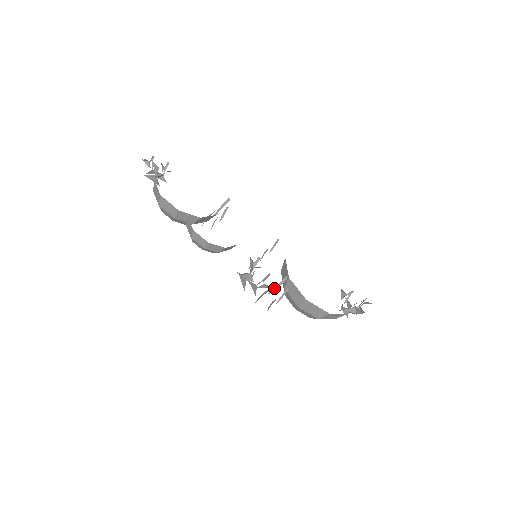
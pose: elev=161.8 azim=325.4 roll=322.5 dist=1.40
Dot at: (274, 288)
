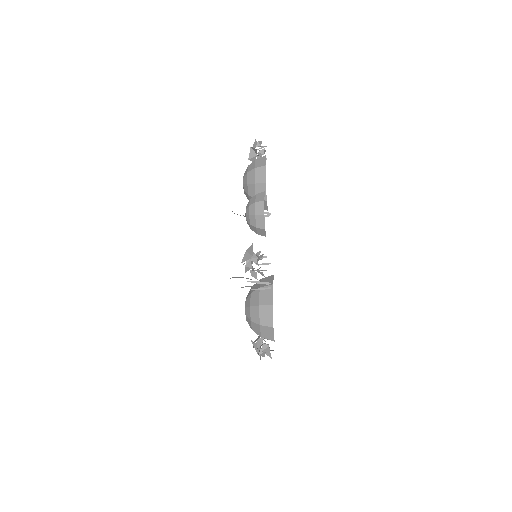
Dot at: (255, 281)
